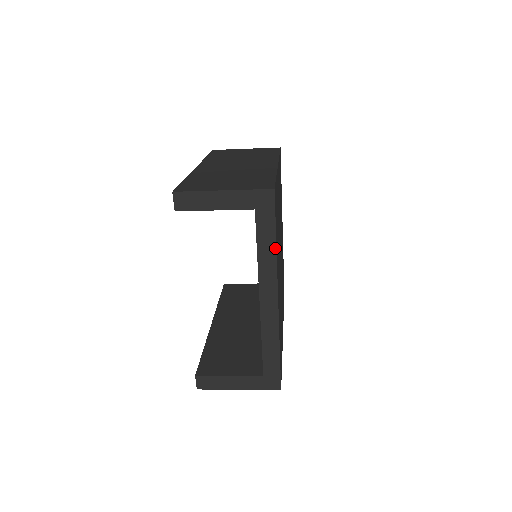
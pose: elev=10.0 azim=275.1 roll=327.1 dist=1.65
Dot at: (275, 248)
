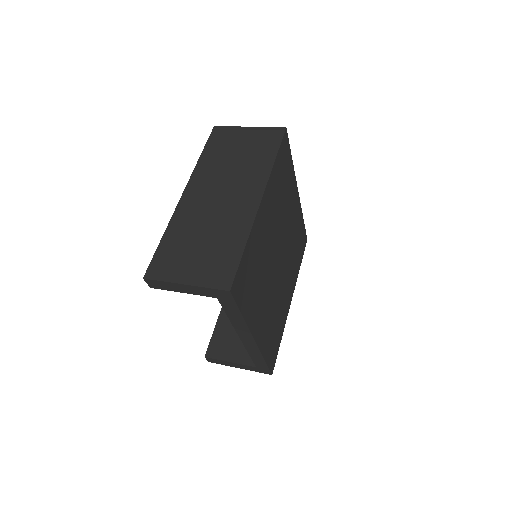
Dot at: (243, 319)
